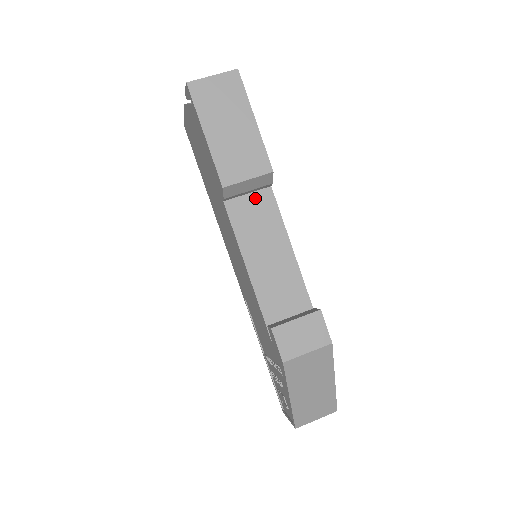
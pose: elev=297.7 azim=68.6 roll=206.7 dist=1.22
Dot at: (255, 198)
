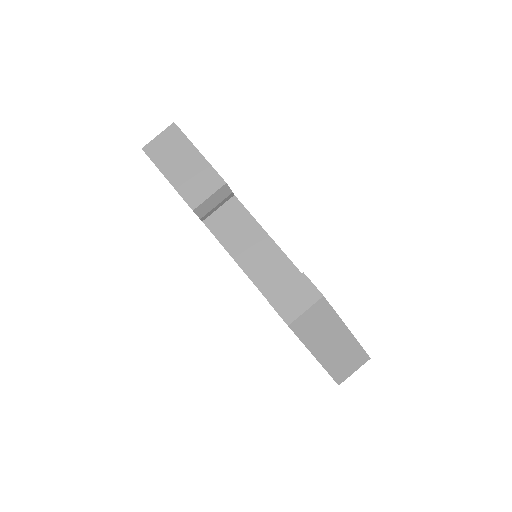
Dot at: (225, 209)
